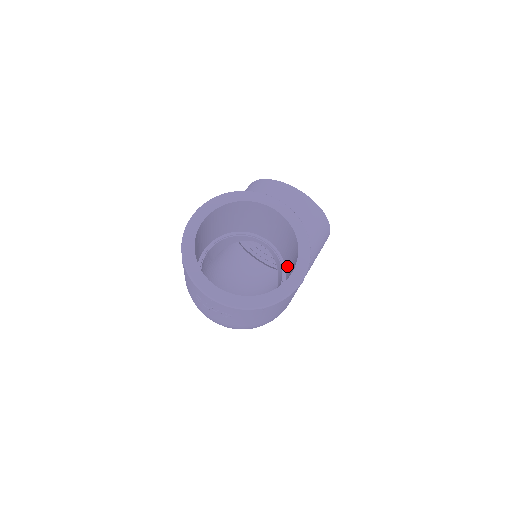
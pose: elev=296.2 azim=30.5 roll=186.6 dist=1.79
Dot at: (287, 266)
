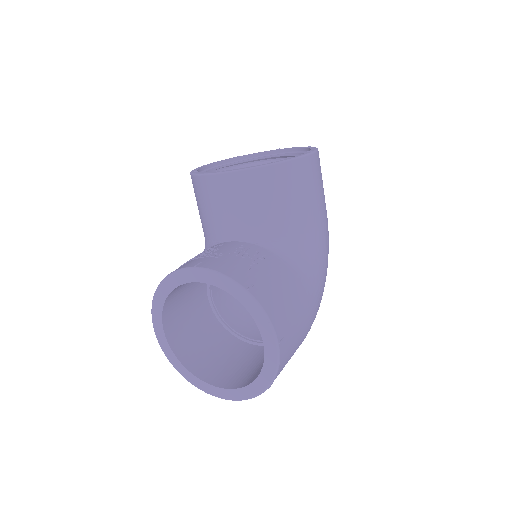
Dot at: occluded
